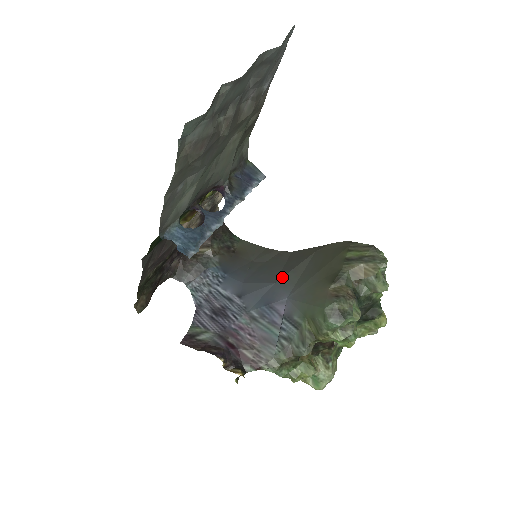
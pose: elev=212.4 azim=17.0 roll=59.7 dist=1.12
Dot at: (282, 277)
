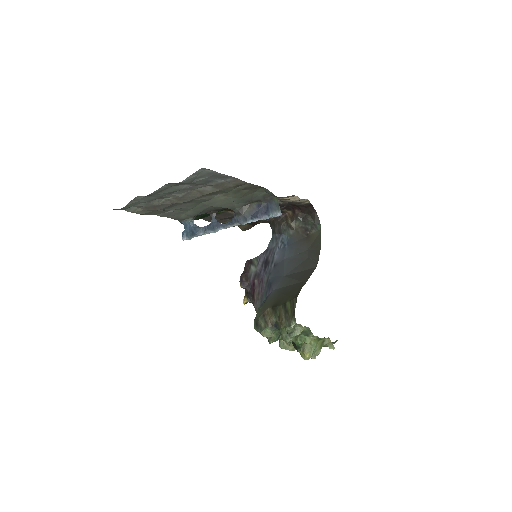
Dot at: (287, 277)
